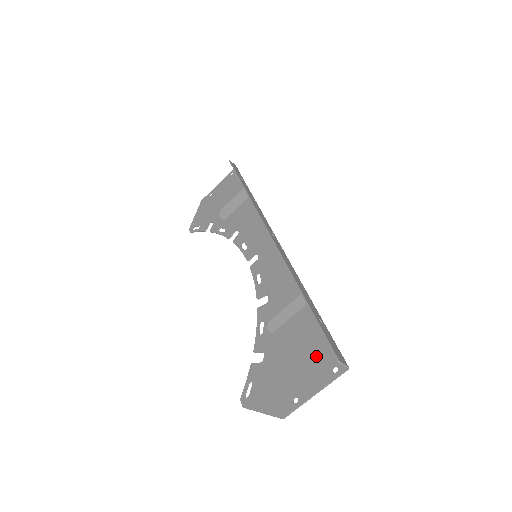
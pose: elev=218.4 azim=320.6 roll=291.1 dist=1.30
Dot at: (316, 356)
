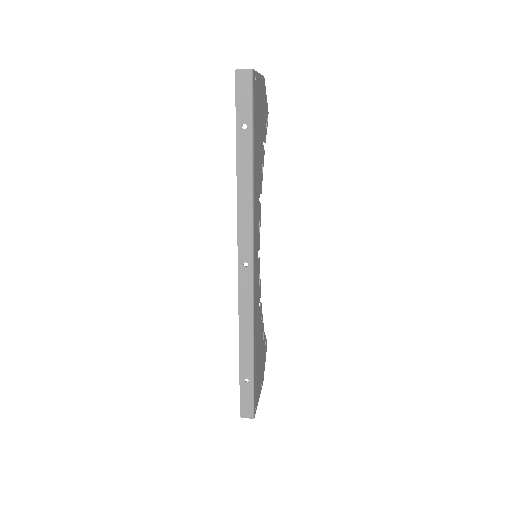
Dot at: occluded
